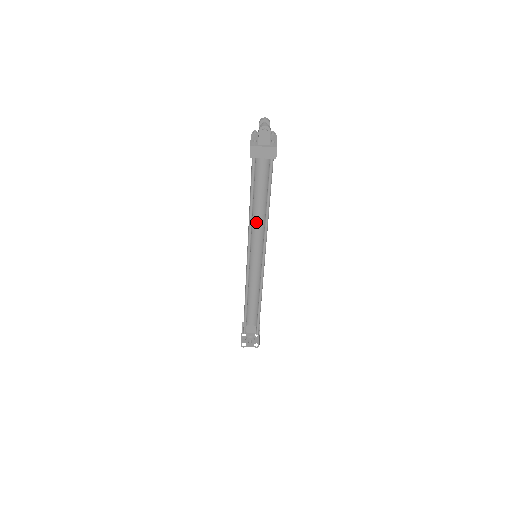
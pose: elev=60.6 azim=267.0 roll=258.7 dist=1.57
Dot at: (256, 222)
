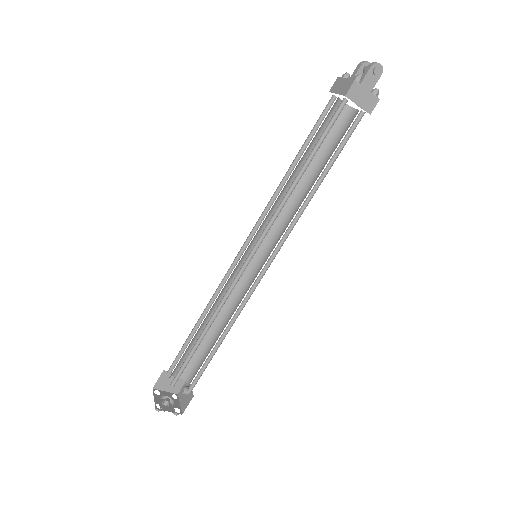
Dot at: (277, 206)
